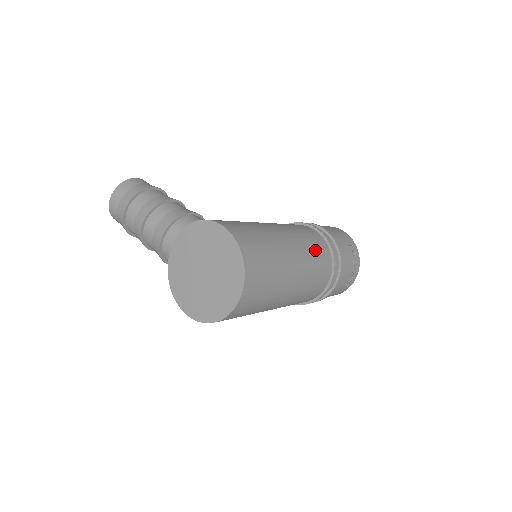
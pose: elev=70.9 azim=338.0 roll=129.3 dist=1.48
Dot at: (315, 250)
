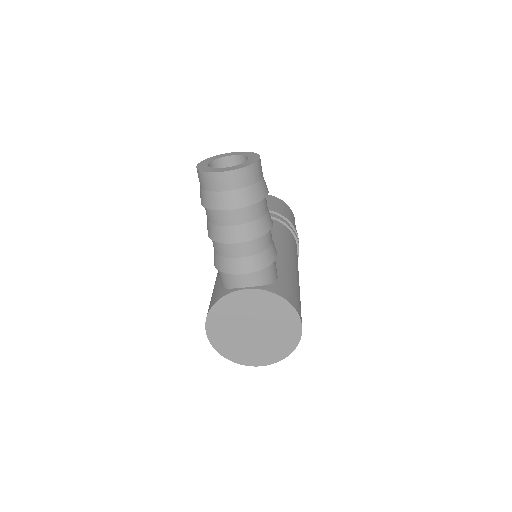
Dot at: occluded
